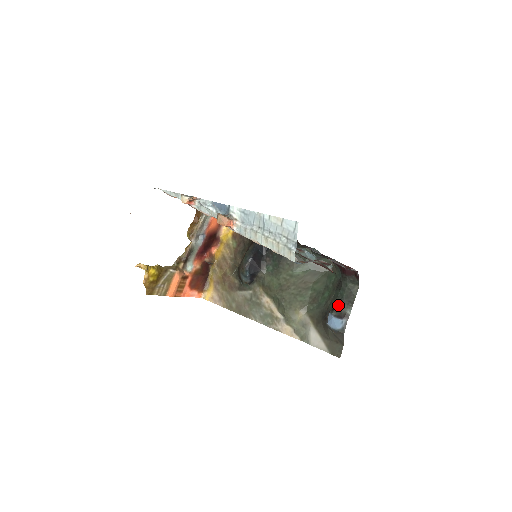
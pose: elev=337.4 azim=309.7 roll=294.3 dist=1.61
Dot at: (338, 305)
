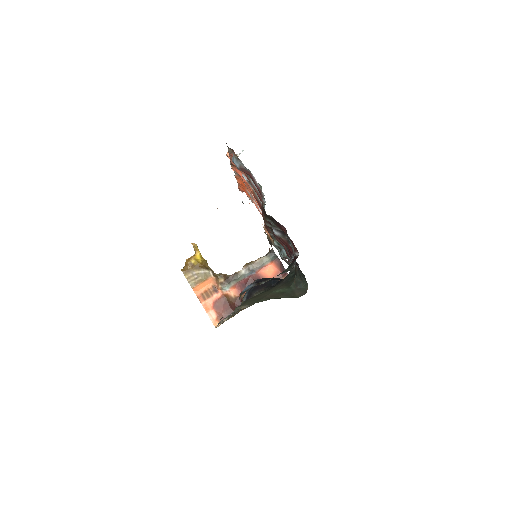
Dot at: occluded
